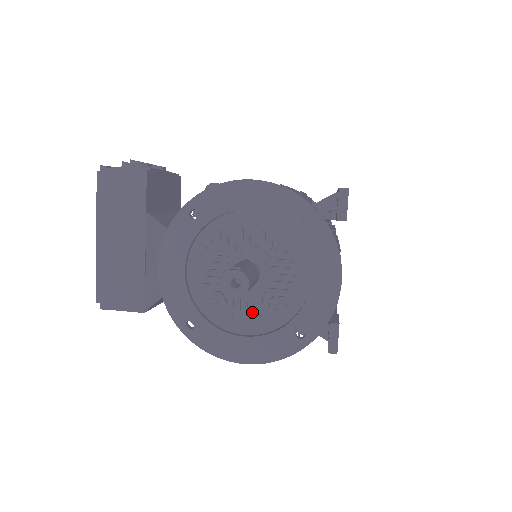
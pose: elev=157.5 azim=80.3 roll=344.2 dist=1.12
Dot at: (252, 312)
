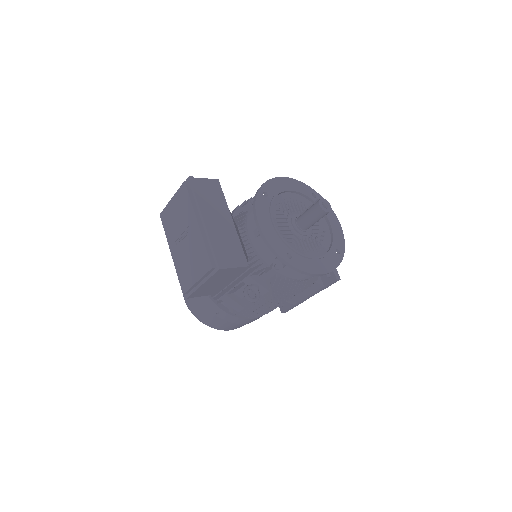
Dot at: (312, 246)
